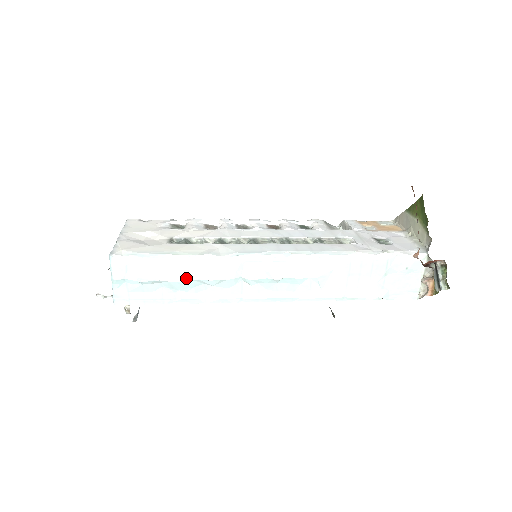
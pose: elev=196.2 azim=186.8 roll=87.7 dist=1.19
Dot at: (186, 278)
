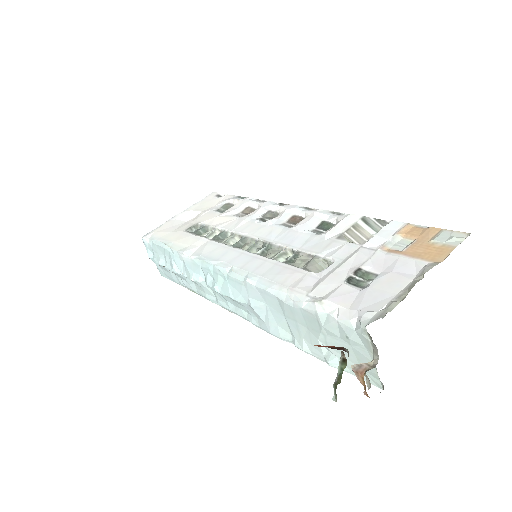
Dot at: (173, 270)
